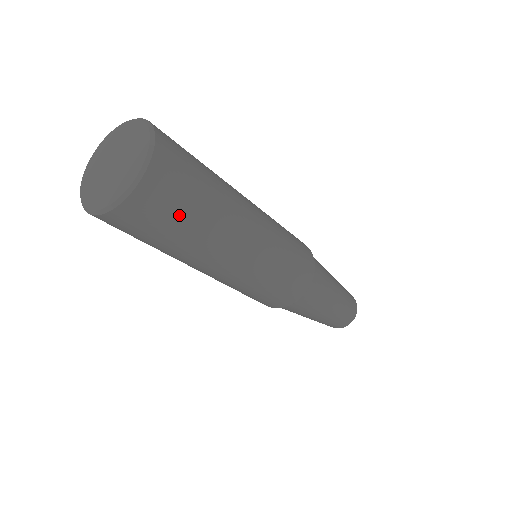
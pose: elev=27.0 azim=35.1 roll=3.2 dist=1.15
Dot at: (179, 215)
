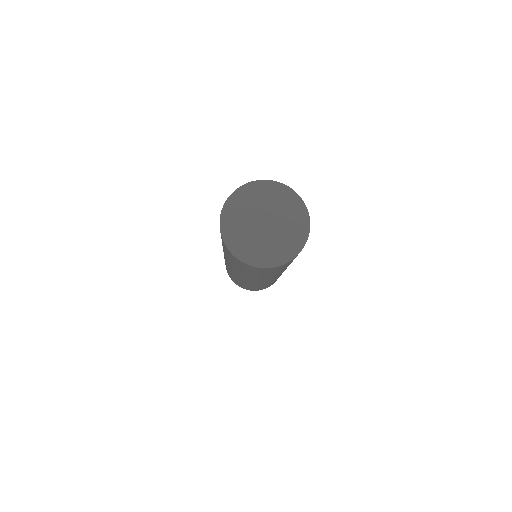
Dot at: occluded
